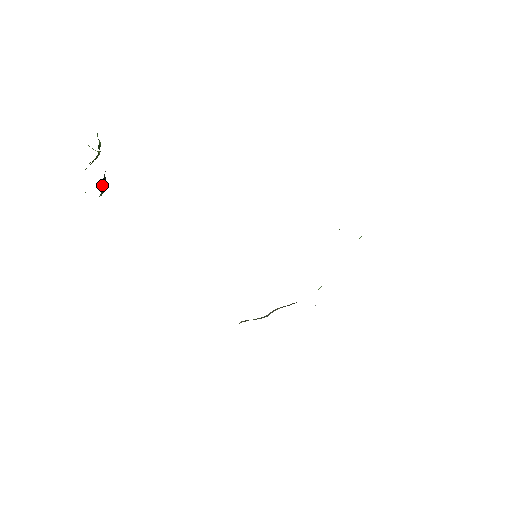
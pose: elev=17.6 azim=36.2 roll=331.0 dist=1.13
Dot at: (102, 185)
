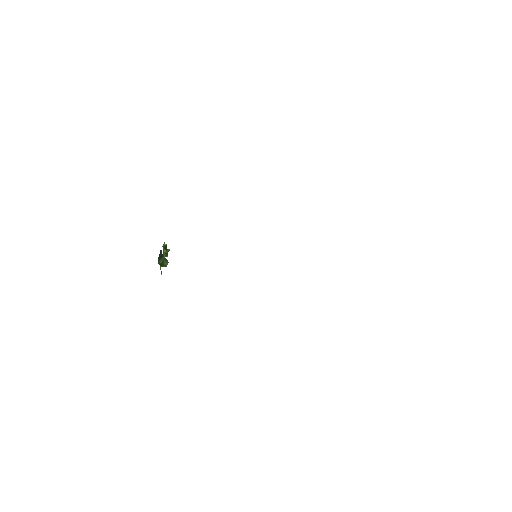
Dot at: (160, 257)
